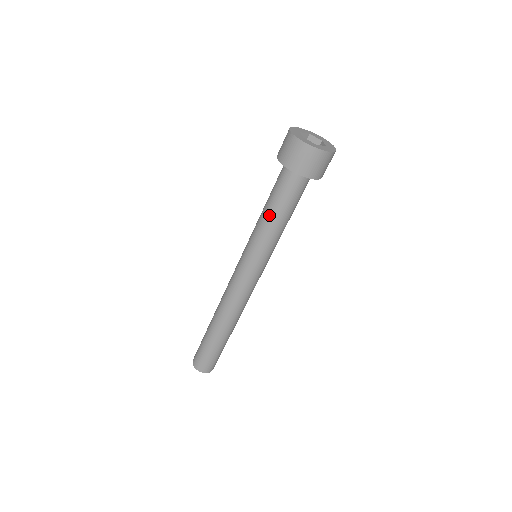
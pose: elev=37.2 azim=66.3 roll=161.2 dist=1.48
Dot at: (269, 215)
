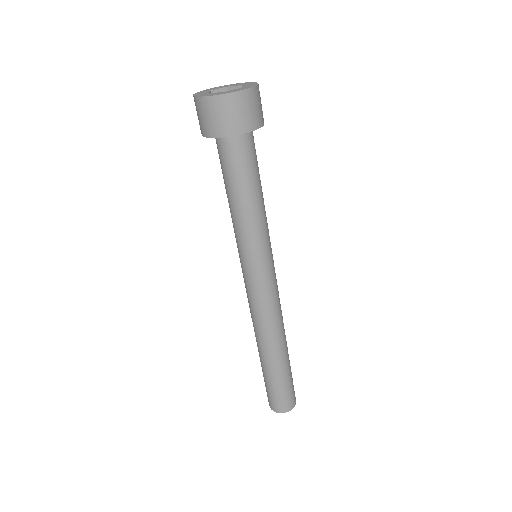
Dot at: (232, 202)
